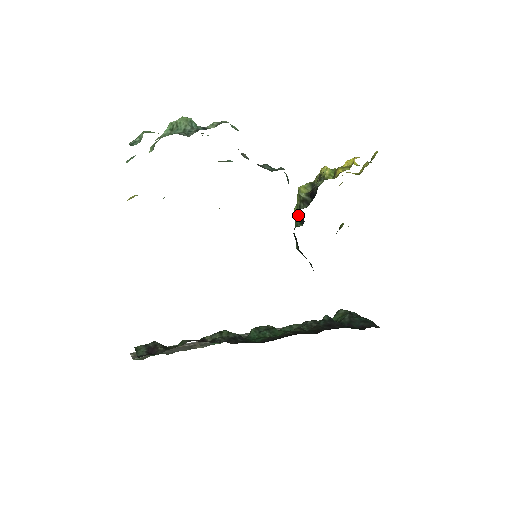
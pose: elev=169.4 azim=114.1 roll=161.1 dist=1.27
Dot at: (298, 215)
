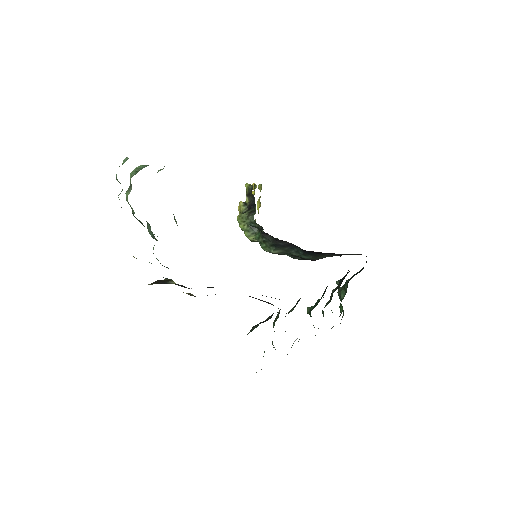
Dot at: (252, 234)
